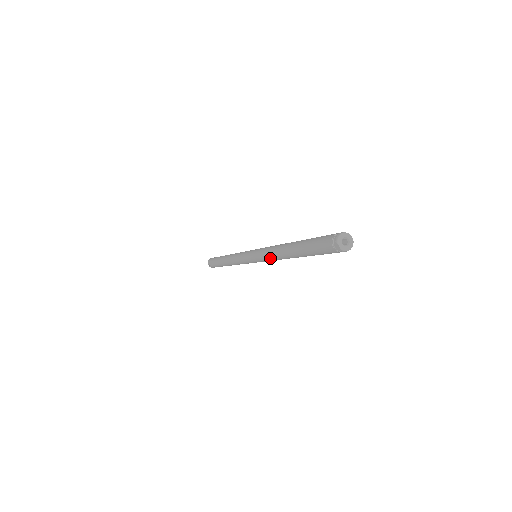
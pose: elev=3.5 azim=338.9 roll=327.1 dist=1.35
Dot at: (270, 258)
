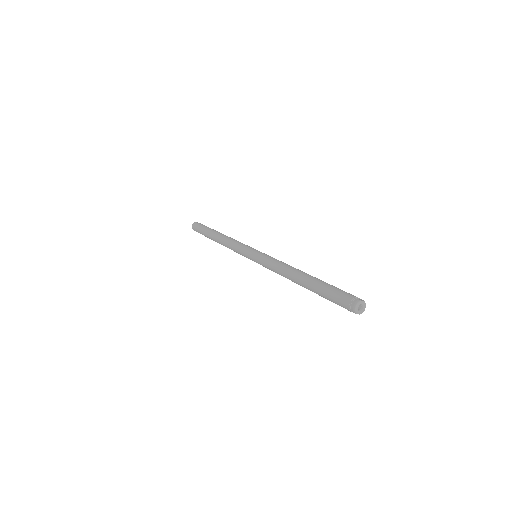
Dot at: occluded
